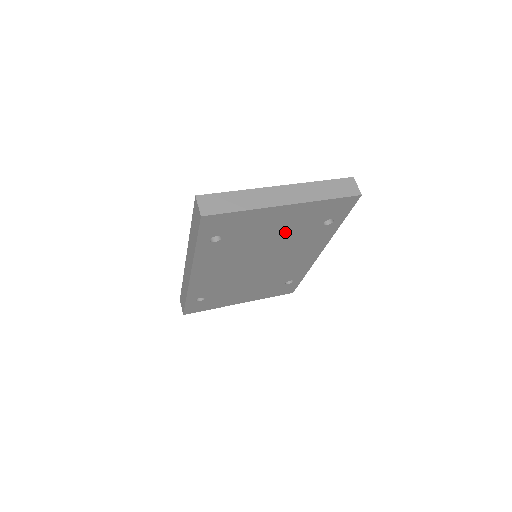
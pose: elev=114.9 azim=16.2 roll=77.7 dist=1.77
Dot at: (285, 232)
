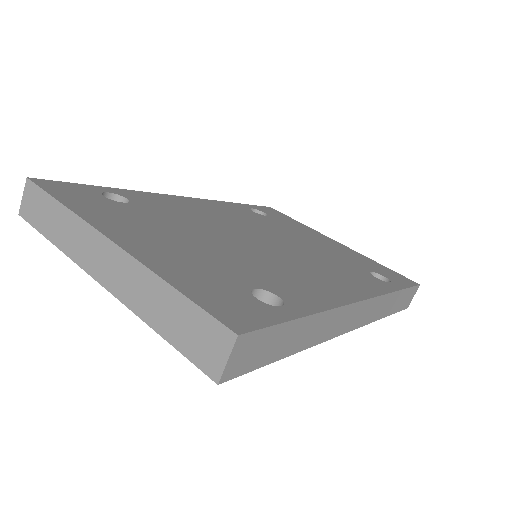
Dot at: occluded
